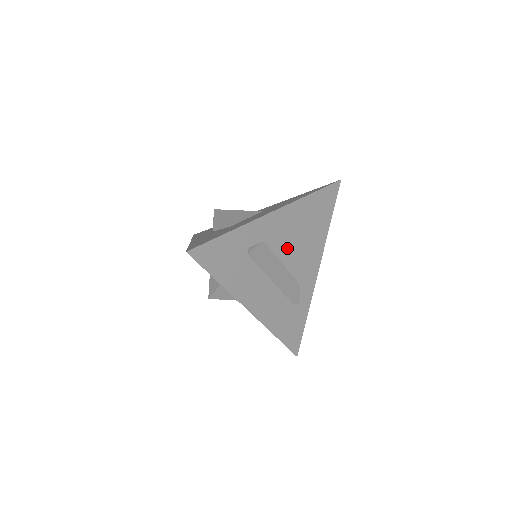
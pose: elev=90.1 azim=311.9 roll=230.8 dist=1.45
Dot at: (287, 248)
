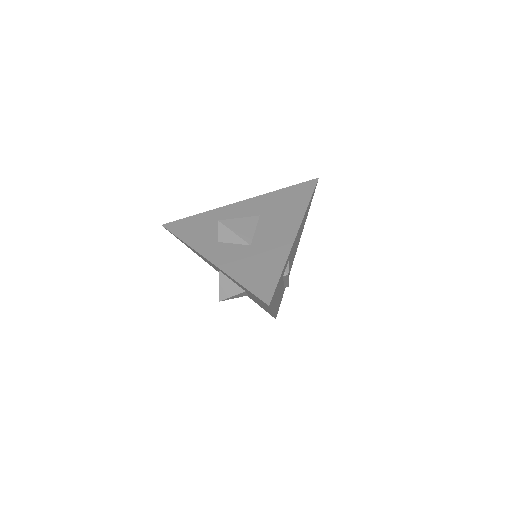
Dot at: occluded
